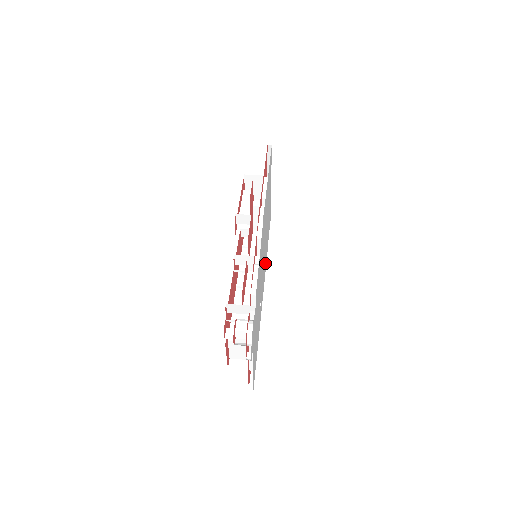
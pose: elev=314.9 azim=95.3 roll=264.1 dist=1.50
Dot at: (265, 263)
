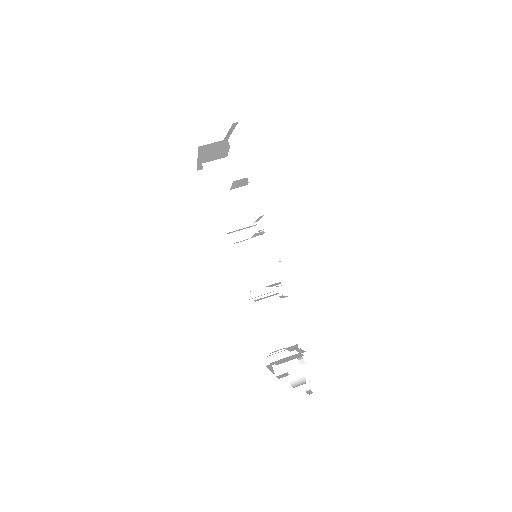
Dot at: occluded
